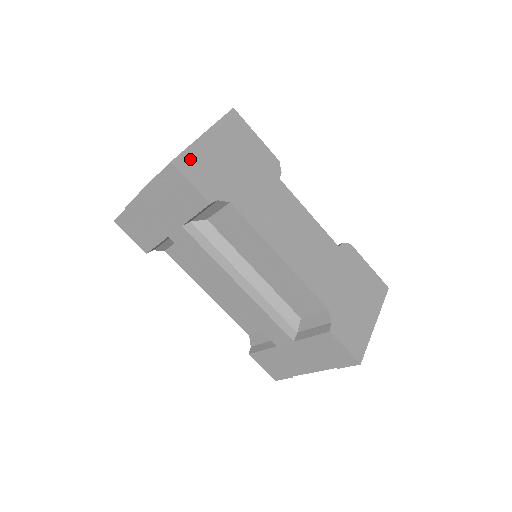
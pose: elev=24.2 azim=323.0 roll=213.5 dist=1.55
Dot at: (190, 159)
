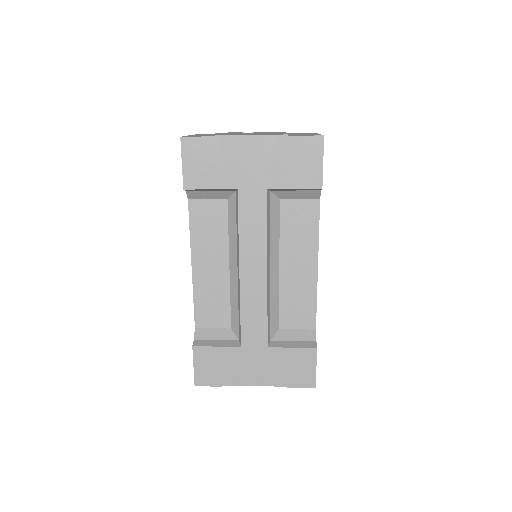
Dot at: occluded
